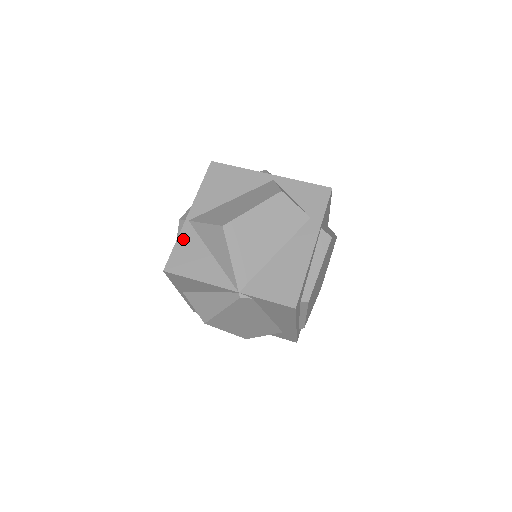
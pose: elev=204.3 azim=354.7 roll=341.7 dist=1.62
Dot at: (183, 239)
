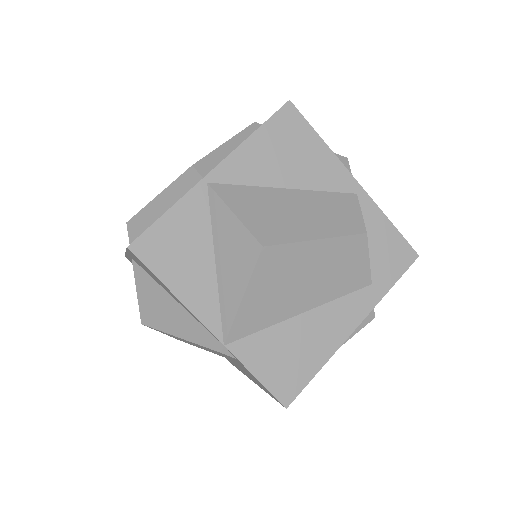
Dot at: (184, 210)
